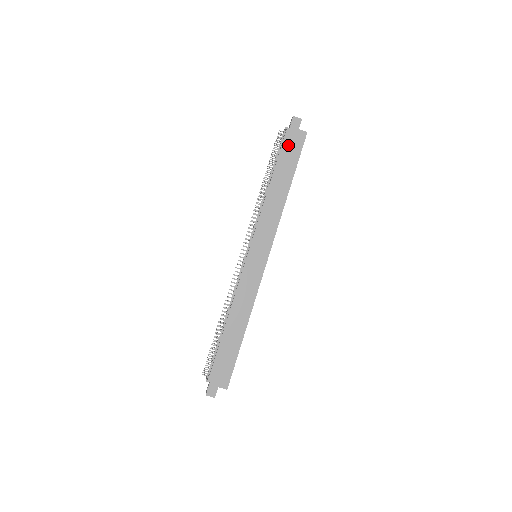
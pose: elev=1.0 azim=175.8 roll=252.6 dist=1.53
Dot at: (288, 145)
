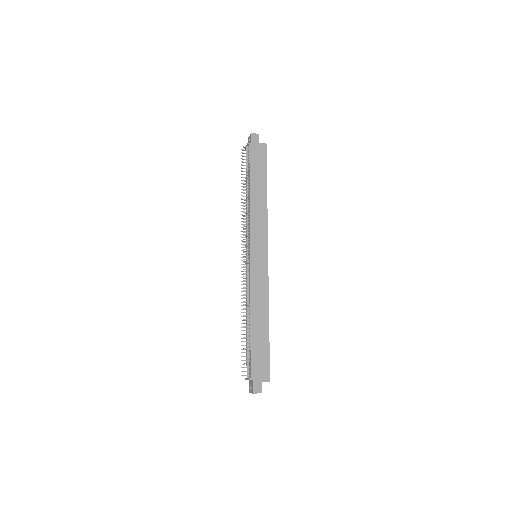
Dot at: (254, 157)
